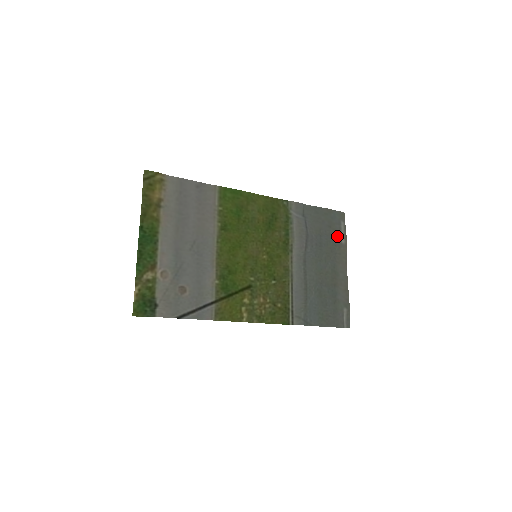
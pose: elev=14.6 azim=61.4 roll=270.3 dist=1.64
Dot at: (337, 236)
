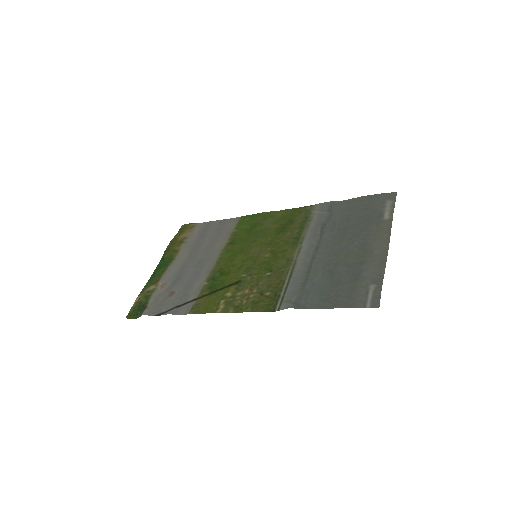
Dot at: (376, 215)
